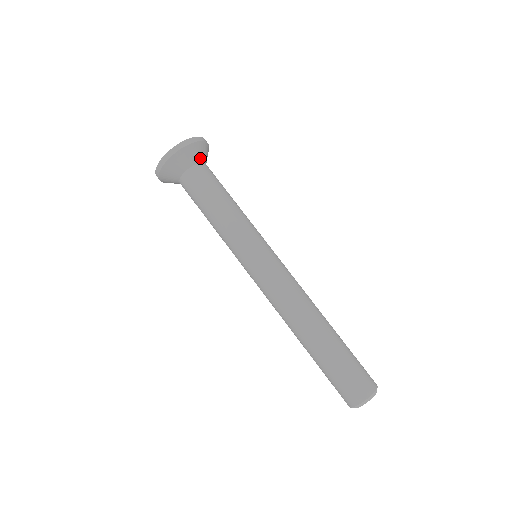
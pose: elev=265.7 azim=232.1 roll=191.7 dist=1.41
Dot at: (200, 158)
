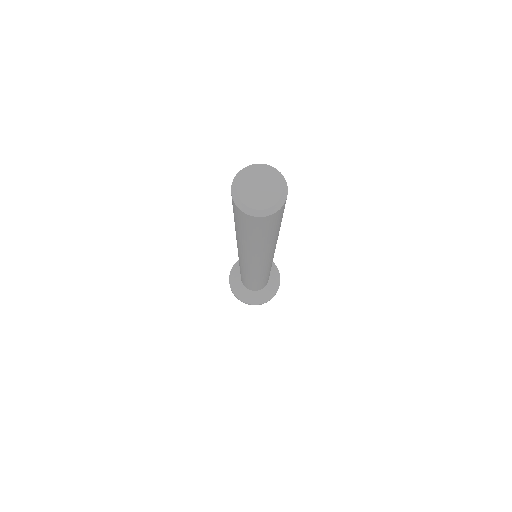
Dot at: occluded
